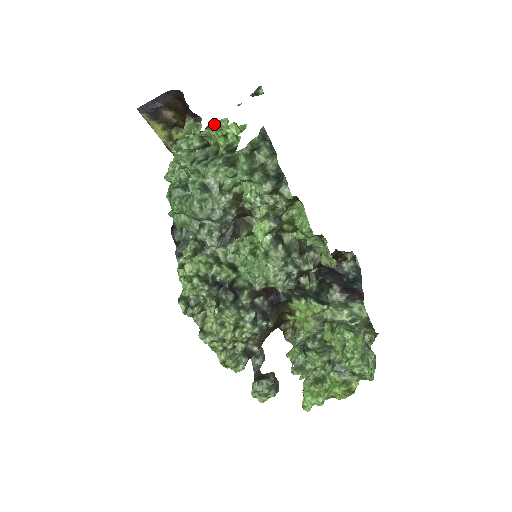
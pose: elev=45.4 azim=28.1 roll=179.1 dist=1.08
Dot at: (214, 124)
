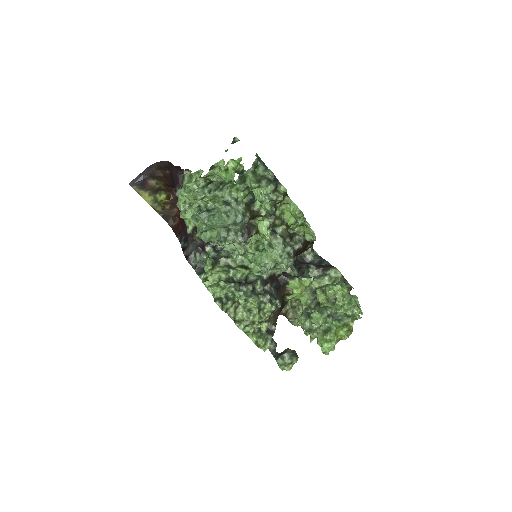
Dot at: (213, 167)
